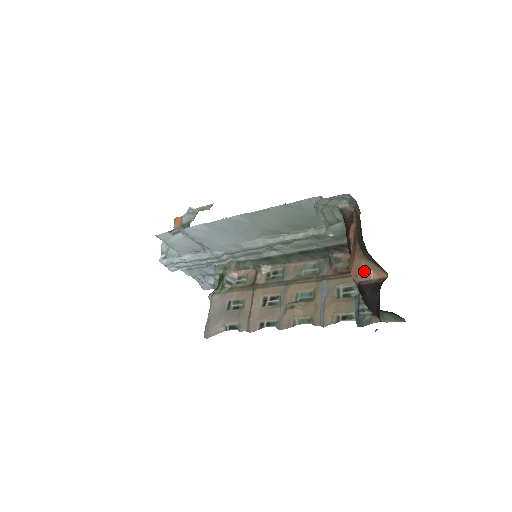
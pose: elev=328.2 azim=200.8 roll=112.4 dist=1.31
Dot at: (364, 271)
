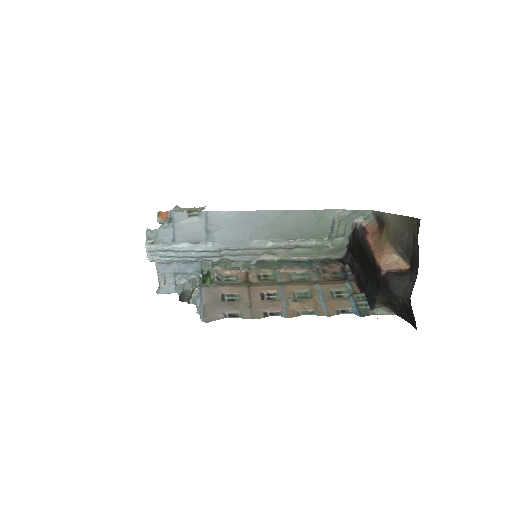
Dot at: (392, 262)
